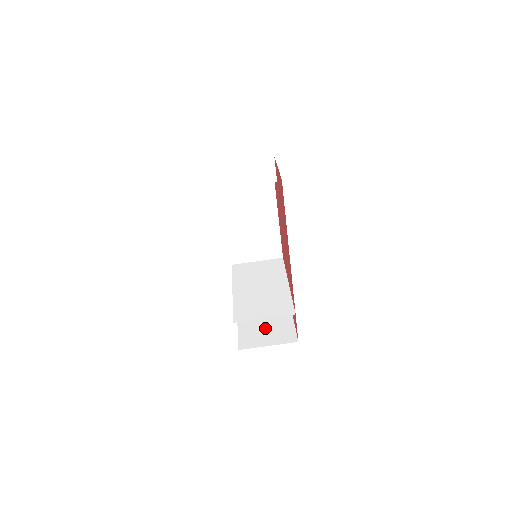
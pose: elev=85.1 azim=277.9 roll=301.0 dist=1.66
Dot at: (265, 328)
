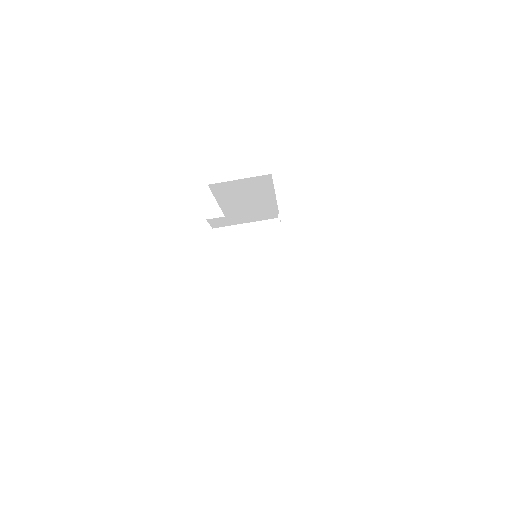
Dot at: occluded
